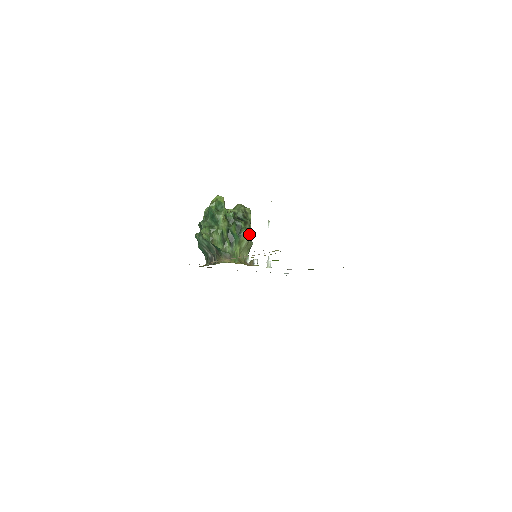
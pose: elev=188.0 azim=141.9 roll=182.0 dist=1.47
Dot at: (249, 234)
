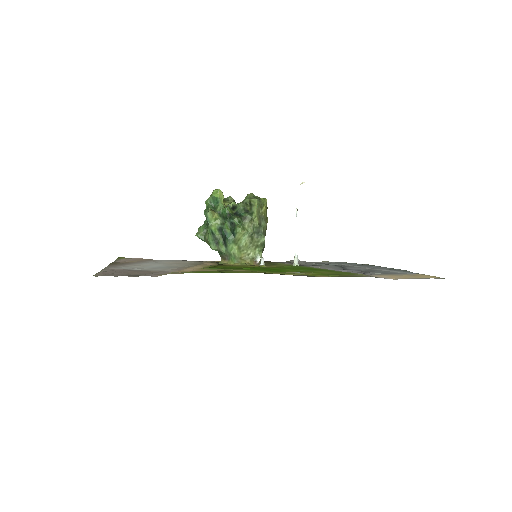
Dot at: (250, 230)
